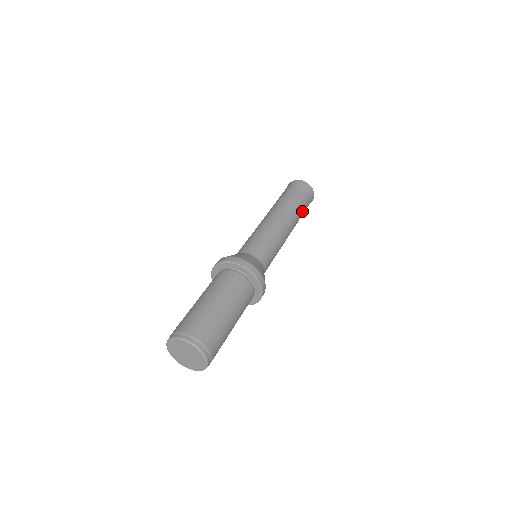
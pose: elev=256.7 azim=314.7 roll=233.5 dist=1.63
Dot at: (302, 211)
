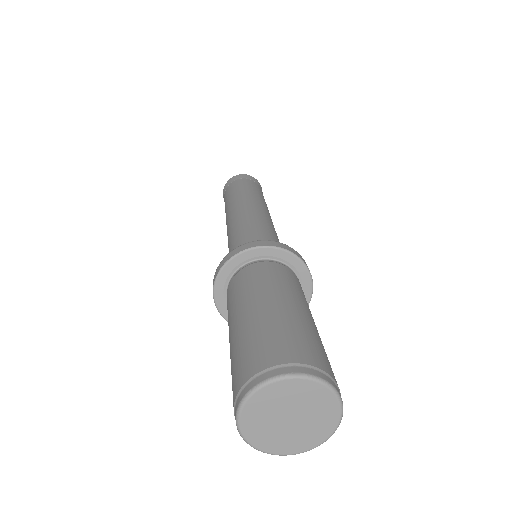
Dot at: occluded
